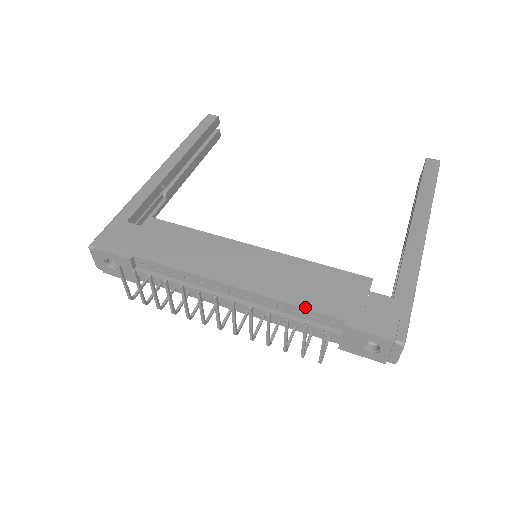
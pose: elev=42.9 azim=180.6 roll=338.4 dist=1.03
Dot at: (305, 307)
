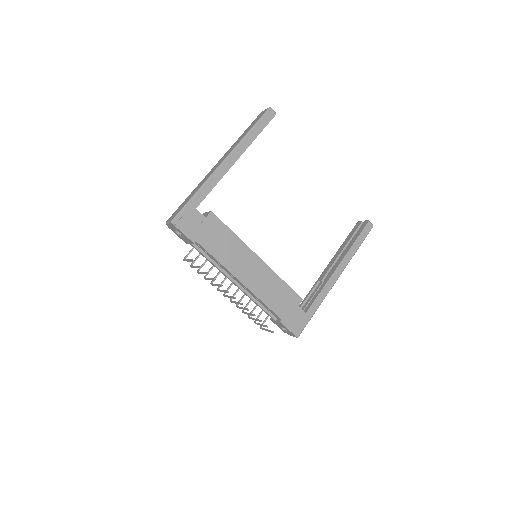
Dot at: (269, 307)
